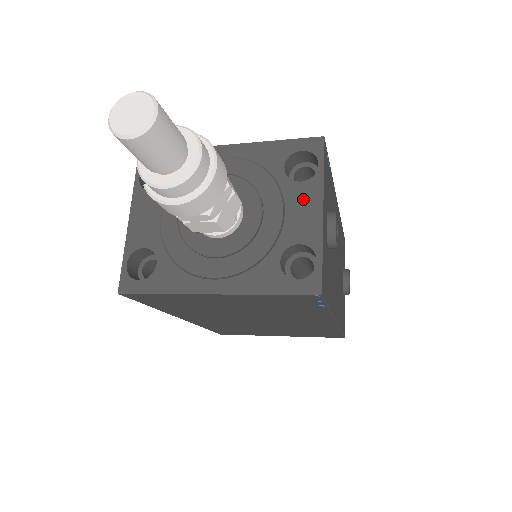
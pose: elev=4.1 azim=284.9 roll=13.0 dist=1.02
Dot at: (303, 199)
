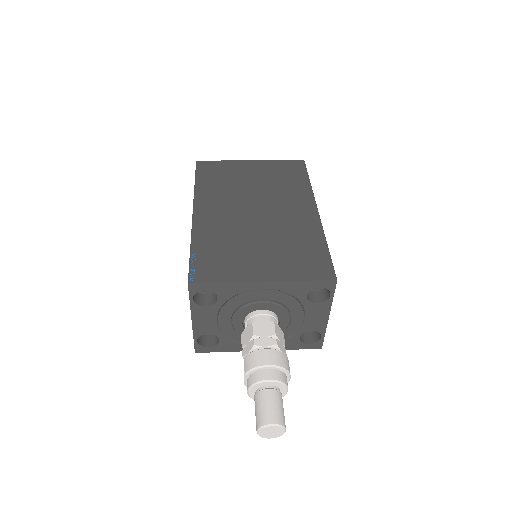
Dot at: (317, 312)
